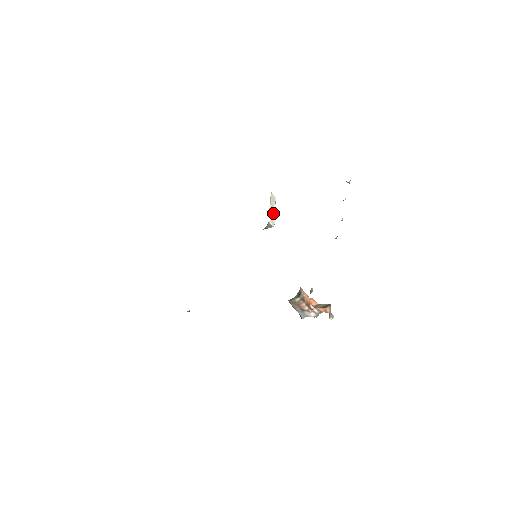
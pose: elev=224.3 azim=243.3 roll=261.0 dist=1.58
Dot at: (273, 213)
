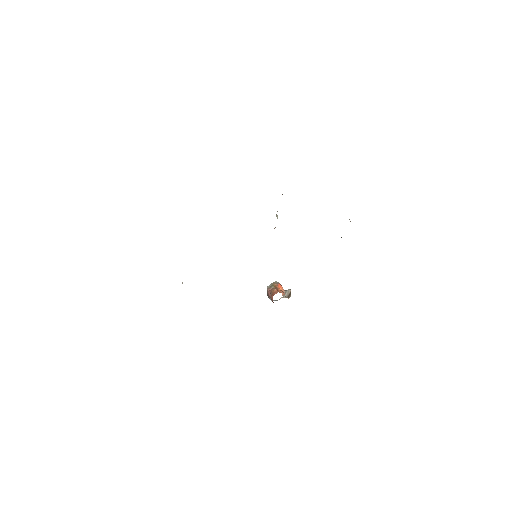
Dot at: occluded
